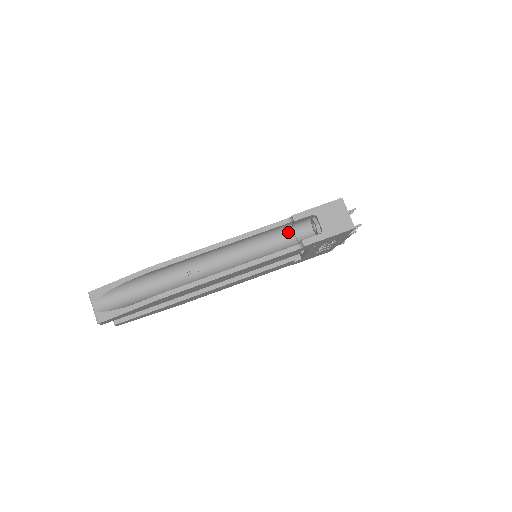
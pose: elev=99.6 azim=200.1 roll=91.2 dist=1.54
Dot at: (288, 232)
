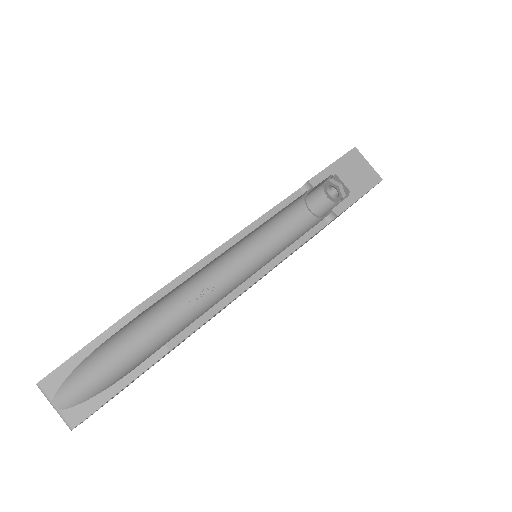
Dot at: (300, 208)
